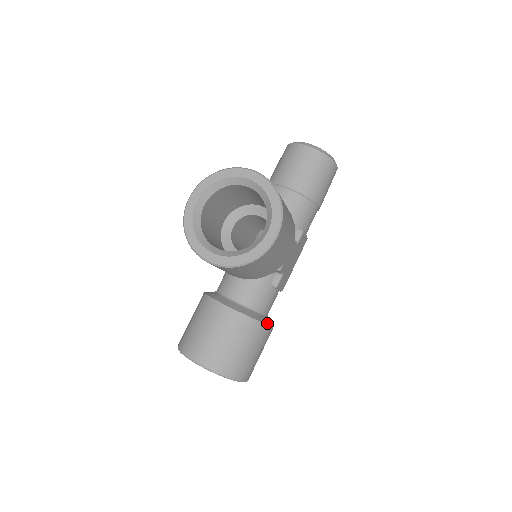
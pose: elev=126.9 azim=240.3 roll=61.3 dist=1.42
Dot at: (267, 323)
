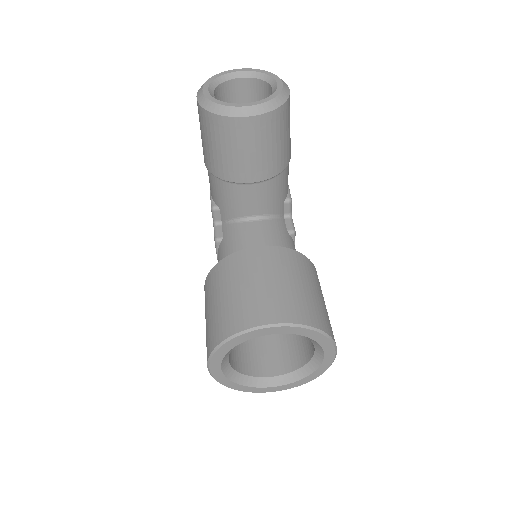
Dot at: occluded
